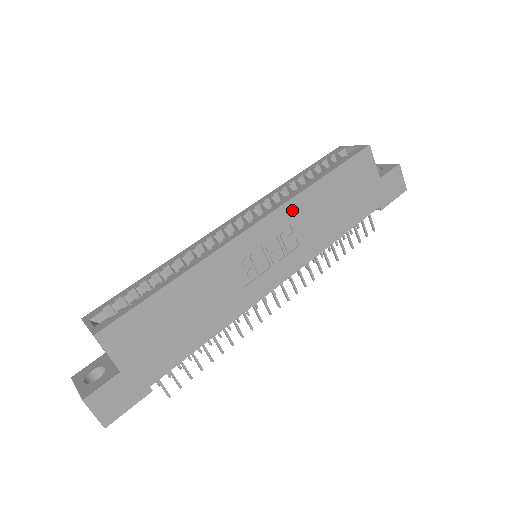
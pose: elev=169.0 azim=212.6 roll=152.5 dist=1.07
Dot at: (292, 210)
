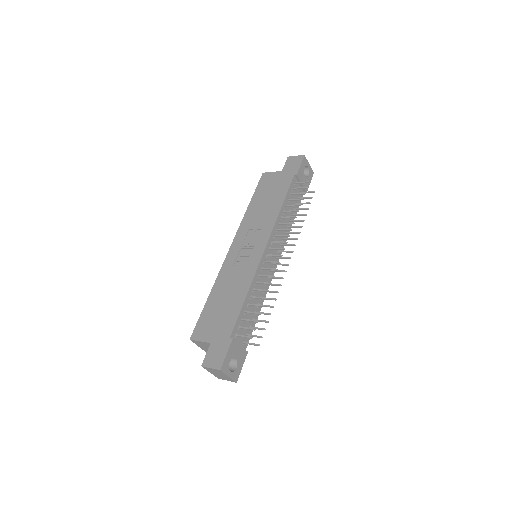
Dot at: (245, 226)
